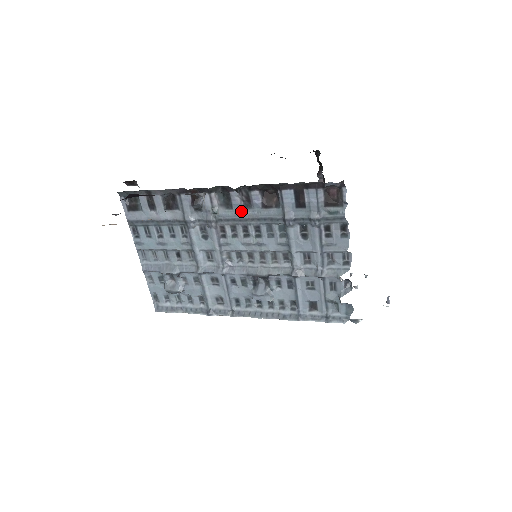
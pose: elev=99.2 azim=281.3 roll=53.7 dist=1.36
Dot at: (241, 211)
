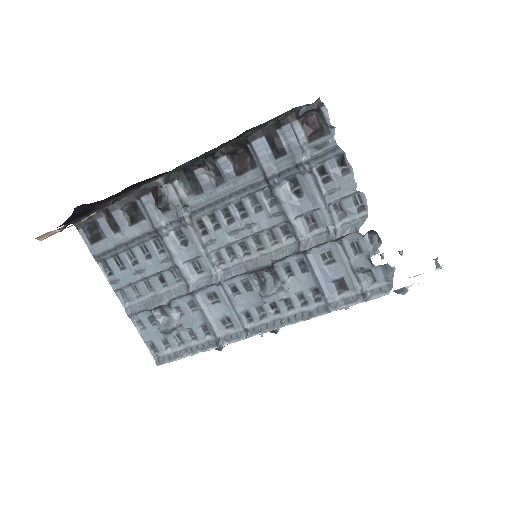
Dot at: (214, 191)
